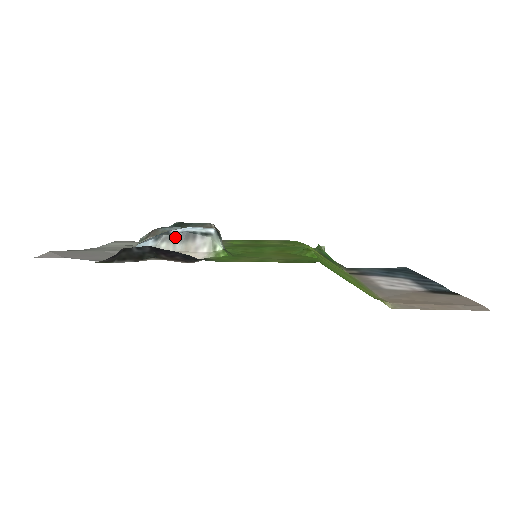
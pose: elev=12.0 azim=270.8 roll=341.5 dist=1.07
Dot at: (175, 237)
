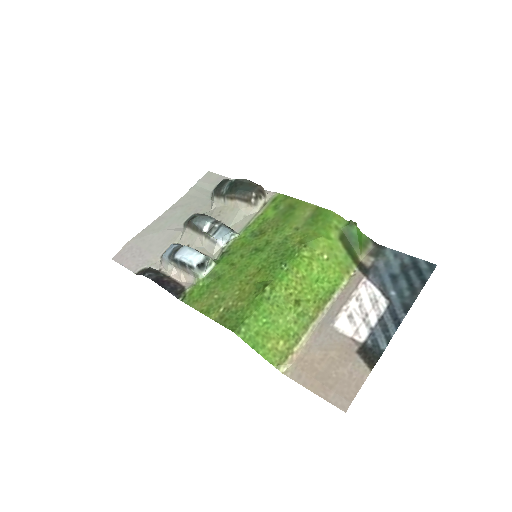
Dot at: (176, 261)
